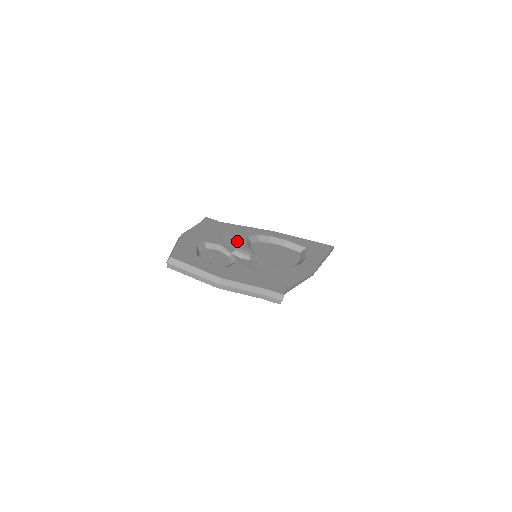
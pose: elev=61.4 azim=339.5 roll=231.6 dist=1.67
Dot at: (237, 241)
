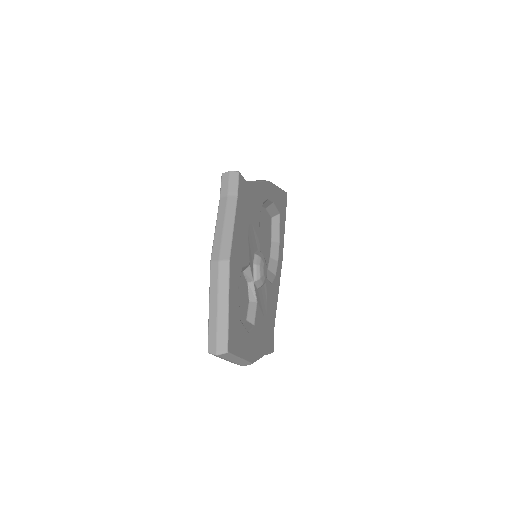
Dot at: (256, 239)
